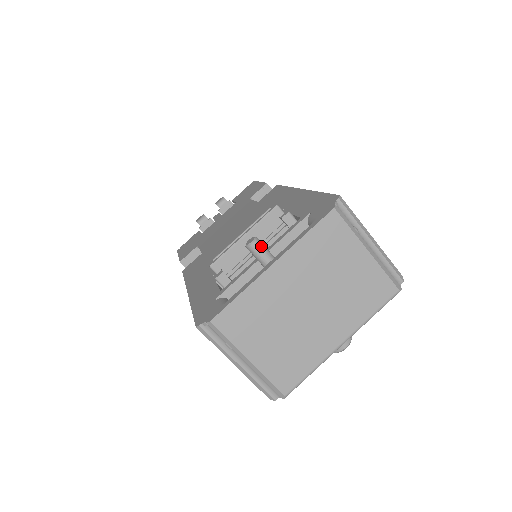
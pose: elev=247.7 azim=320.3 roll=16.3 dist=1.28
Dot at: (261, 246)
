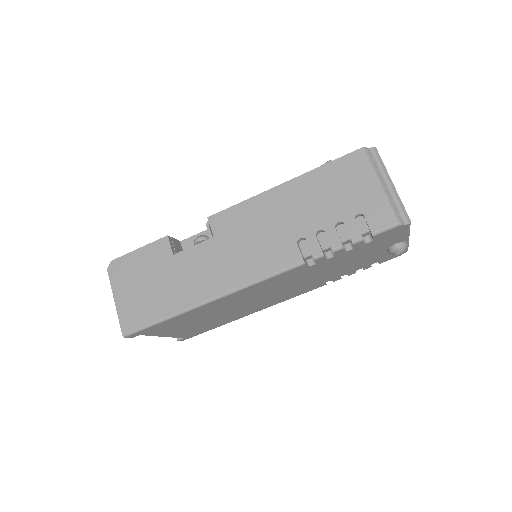
Dot at: occluded
